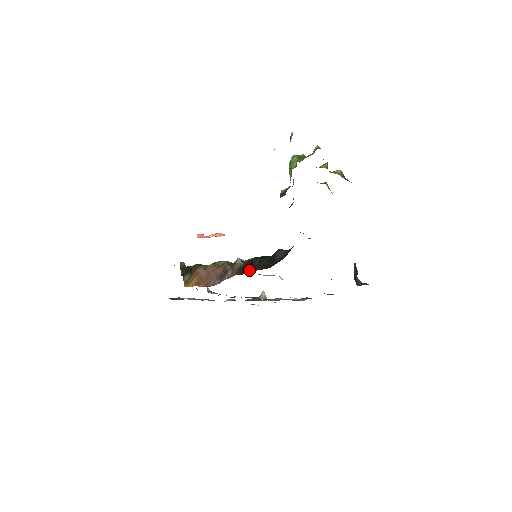
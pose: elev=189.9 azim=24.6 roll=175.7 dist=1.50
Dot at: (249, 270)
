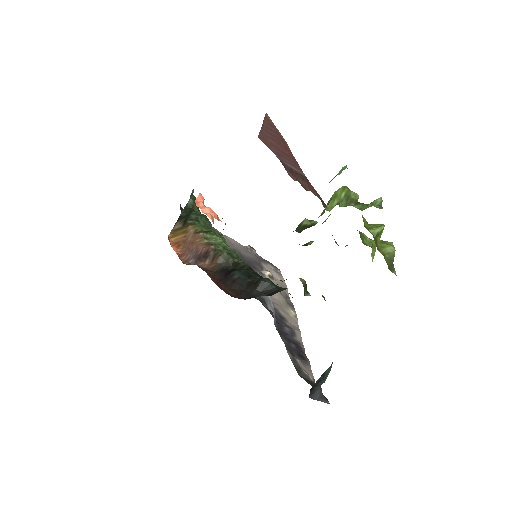
Dot at: (222, 279)
